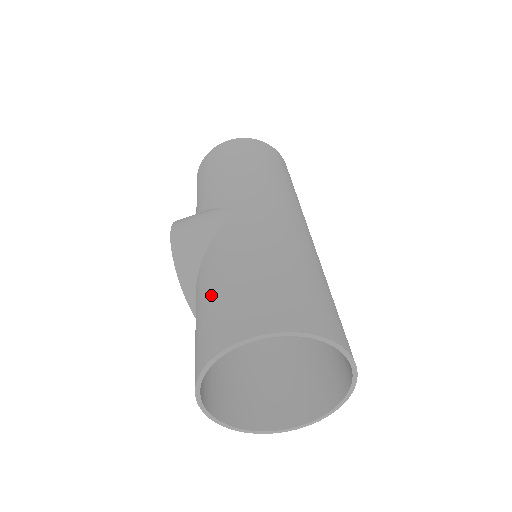
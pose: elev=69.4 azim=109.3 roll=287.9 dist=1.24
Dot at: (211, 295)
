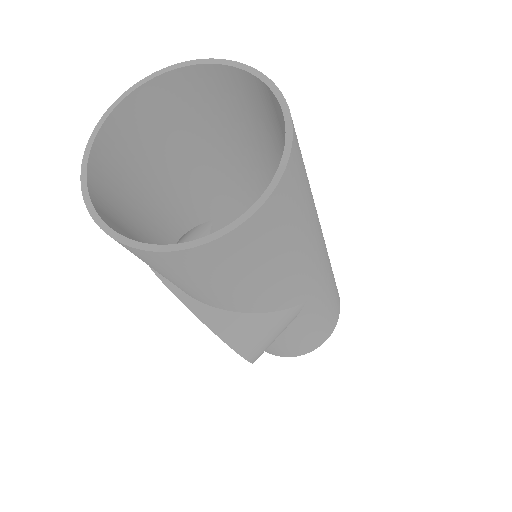
Dot at: (140, 192)
